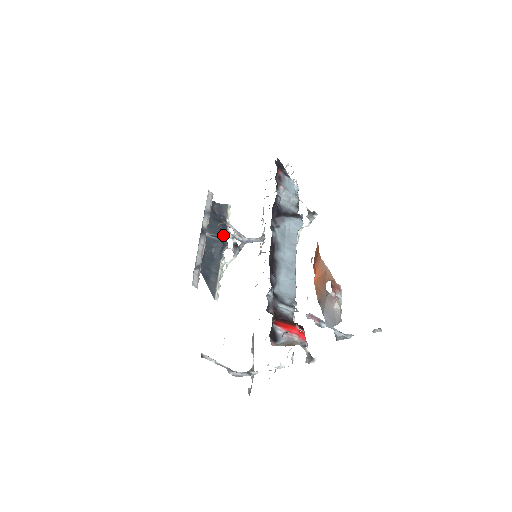
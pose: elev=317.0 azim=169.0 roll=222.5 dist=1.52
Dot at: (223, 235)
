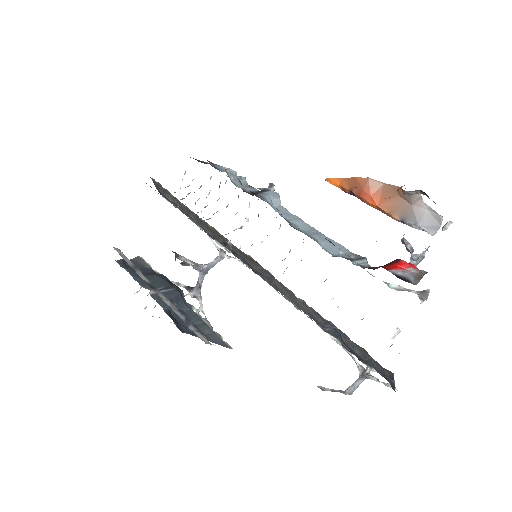
Dot at: (169, 284)
